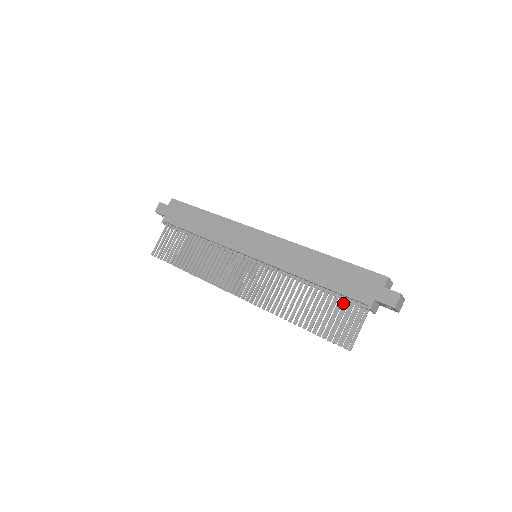
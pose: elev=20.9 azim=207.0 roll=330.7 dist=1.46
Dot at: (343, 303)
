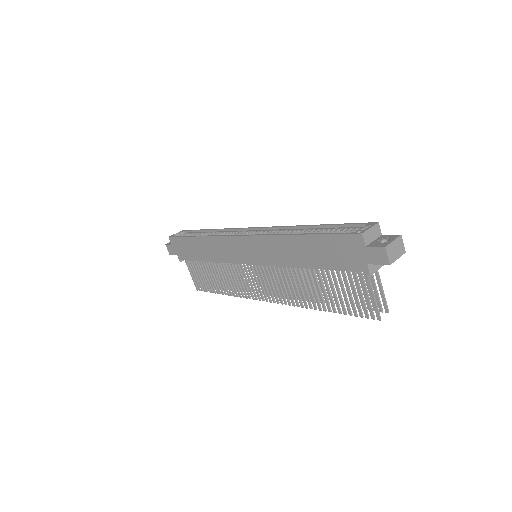
Dot at: occluded
